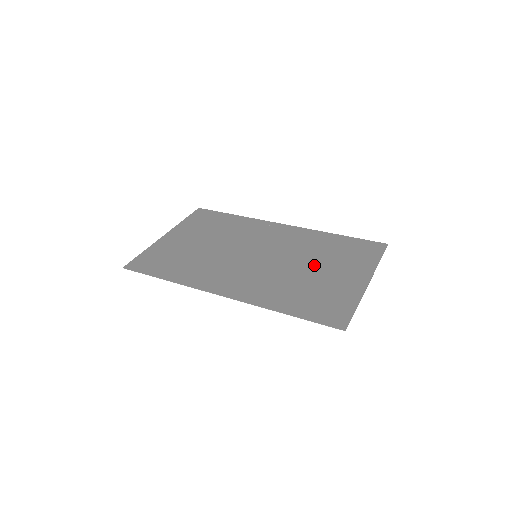
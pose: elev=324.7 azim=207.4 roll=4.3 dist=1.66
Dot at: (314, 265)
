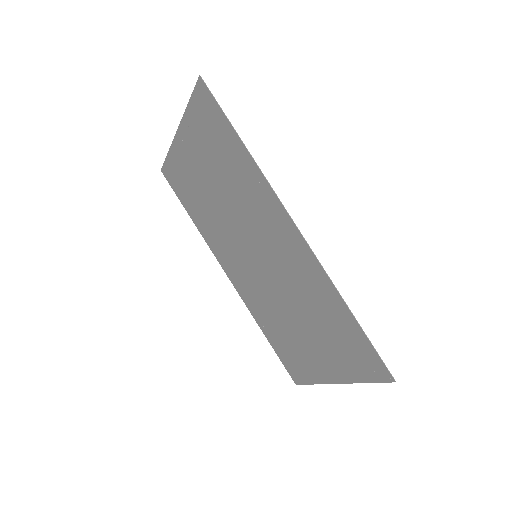
Dot at: (295, 323)
